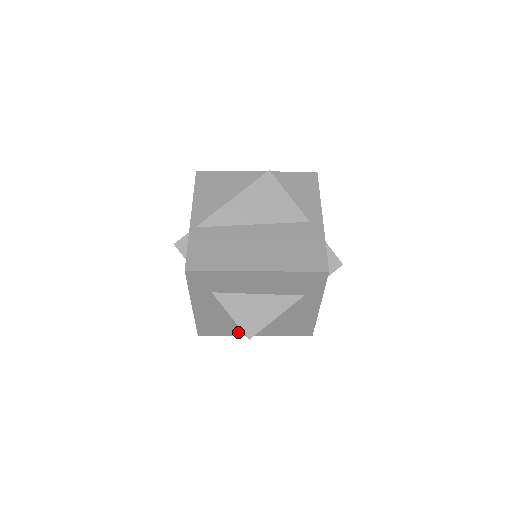
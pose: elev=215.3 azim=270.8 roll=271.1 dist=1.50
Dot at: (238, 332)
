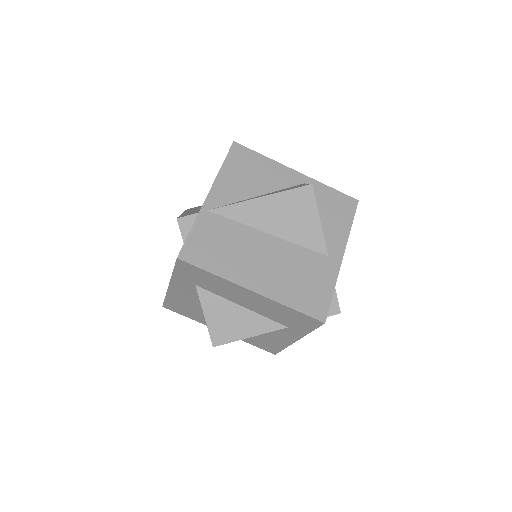
Dot at: (204, 321)
